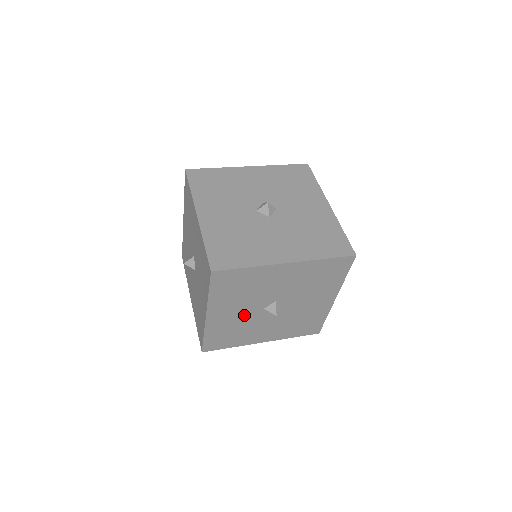
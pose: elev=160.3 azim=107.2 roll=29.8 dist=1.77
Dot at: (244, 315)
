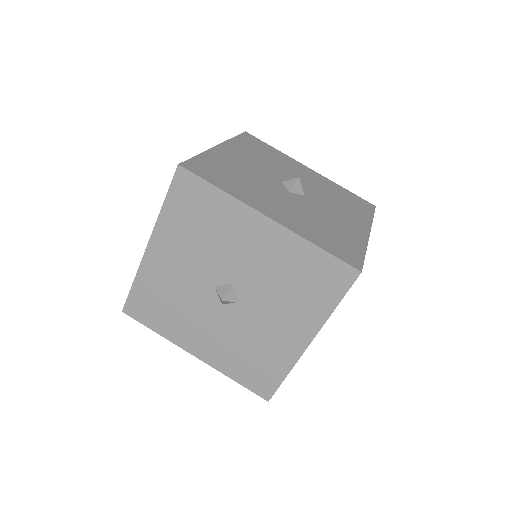
Dot at: occluded
